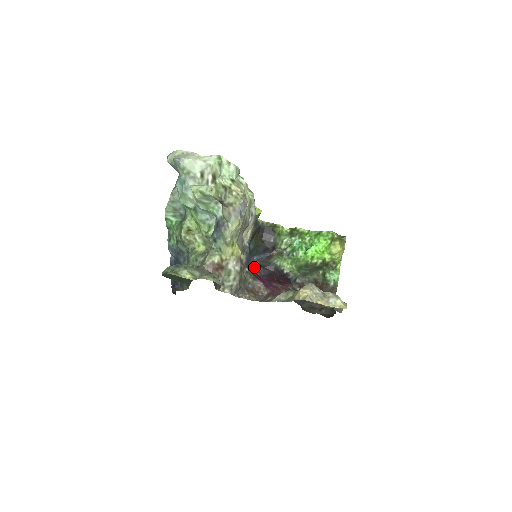
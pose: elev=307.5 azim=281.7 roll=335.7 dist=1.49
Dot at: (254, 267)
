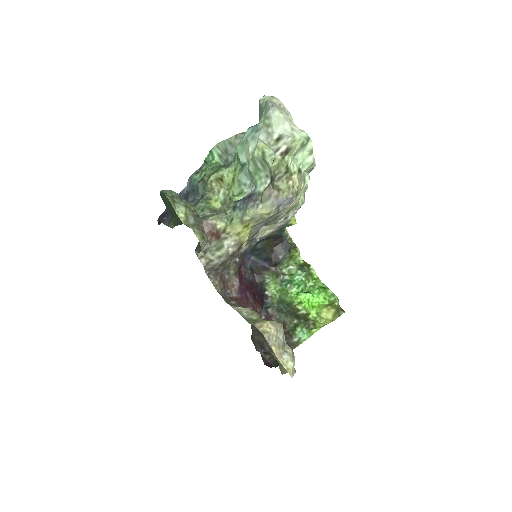
Dot at: (245, 264)
